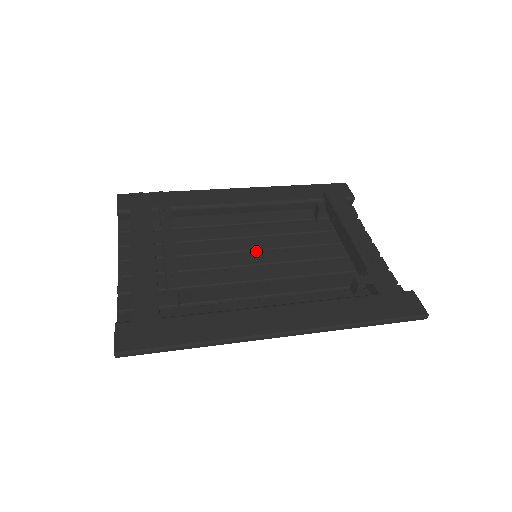
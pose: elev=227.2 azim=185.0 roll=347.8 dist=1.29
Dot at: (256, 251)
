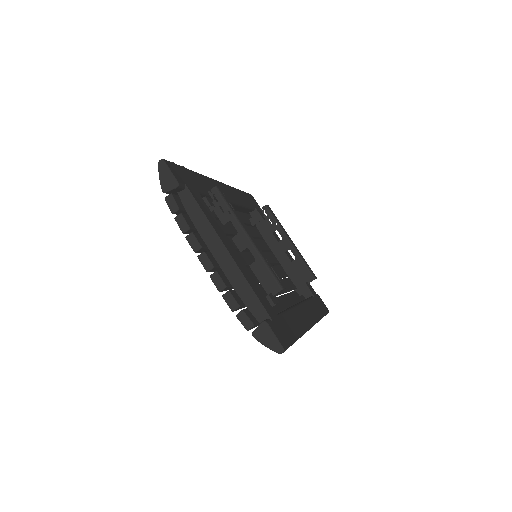
Dot at: (248, 250)
